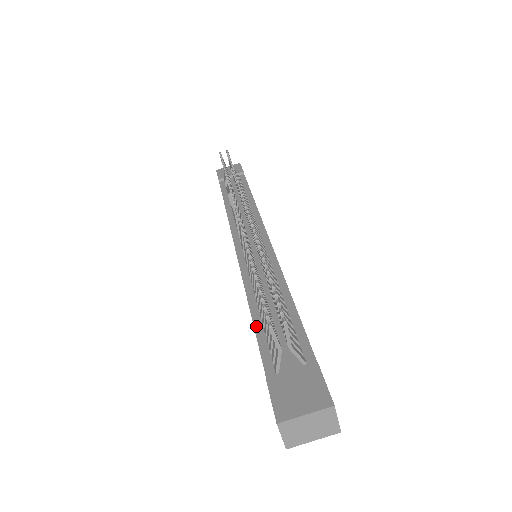
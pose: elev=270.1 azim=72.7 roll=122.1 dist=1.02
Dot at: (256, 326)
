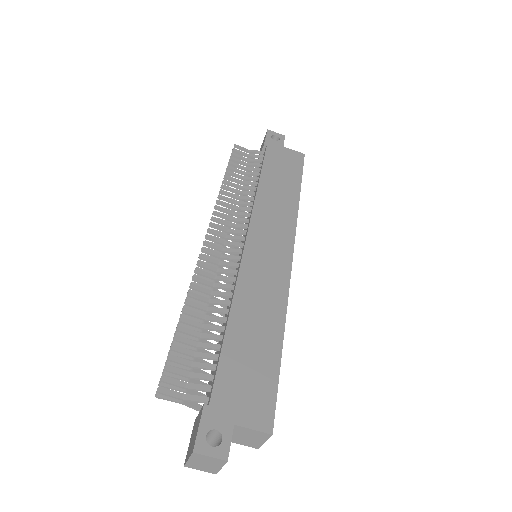
Dot at: (213, 360)
